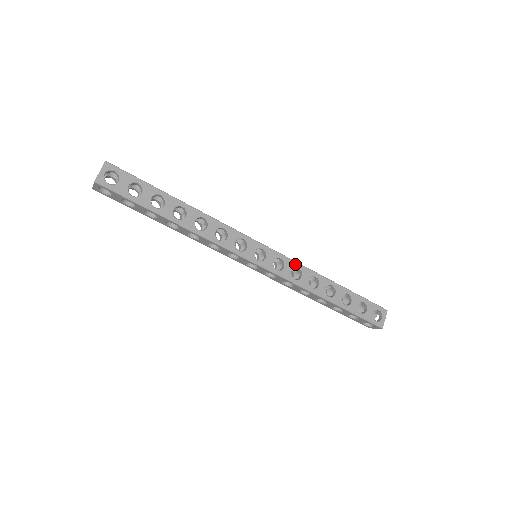
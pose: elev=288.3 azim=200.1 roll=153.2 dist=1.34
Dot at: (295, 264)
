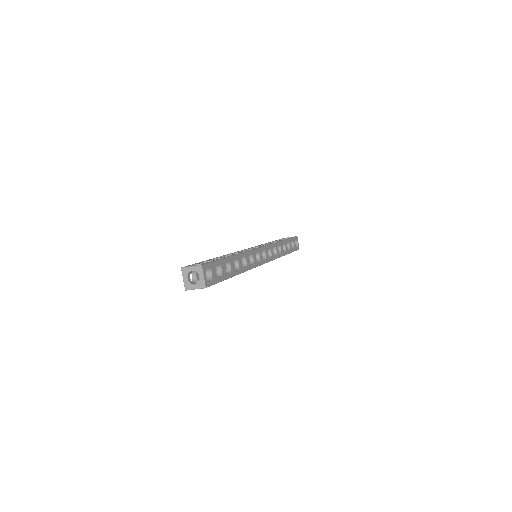
Dot at: (273, 246)
